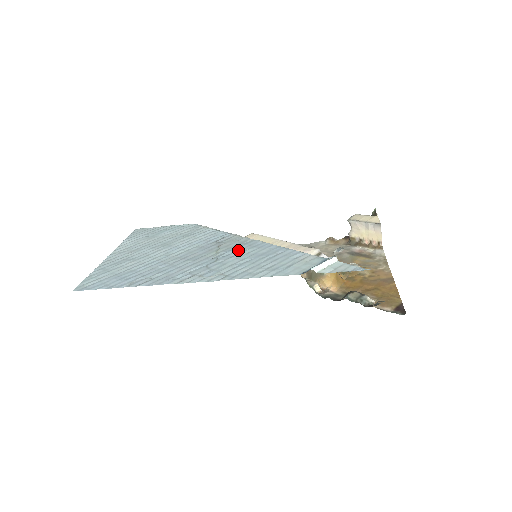
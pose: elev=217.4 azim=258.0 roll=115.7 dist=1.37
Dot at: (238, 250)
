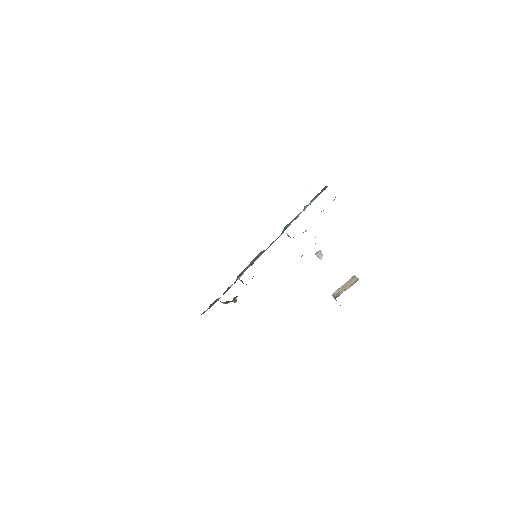
Dot at: occluded
